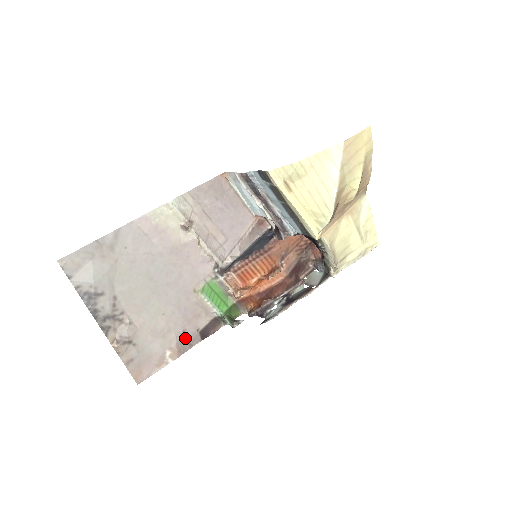
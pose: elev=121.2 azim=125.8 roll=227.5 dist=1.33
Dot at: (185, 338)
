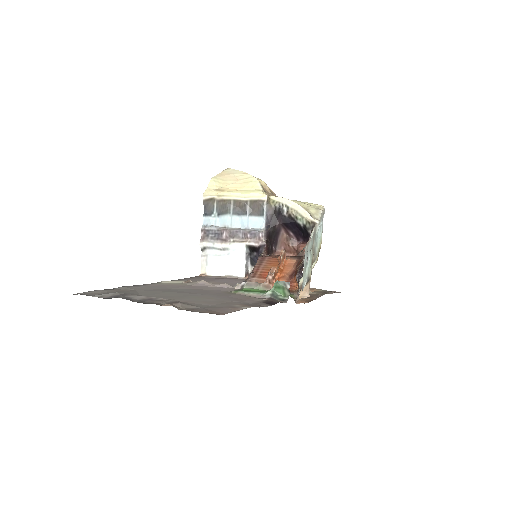
Dot at: (249, 304)
